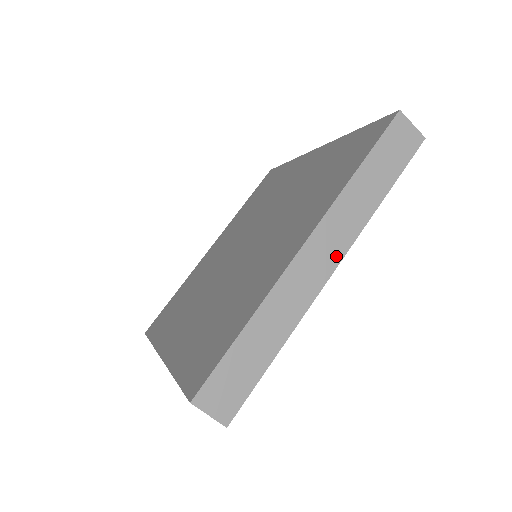
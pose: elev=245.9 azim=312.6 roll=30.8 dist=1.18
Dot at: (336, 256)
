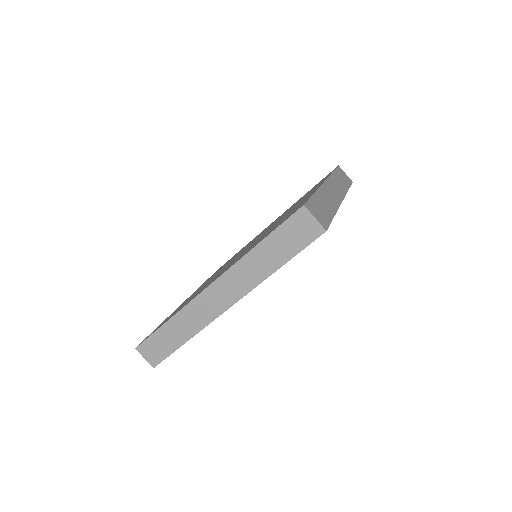
Dot at: (232, 299)
